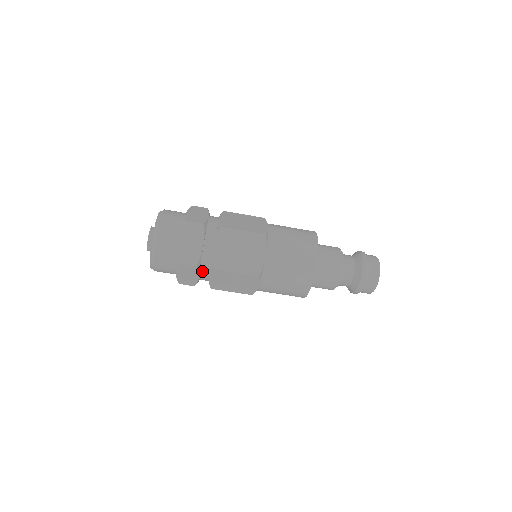
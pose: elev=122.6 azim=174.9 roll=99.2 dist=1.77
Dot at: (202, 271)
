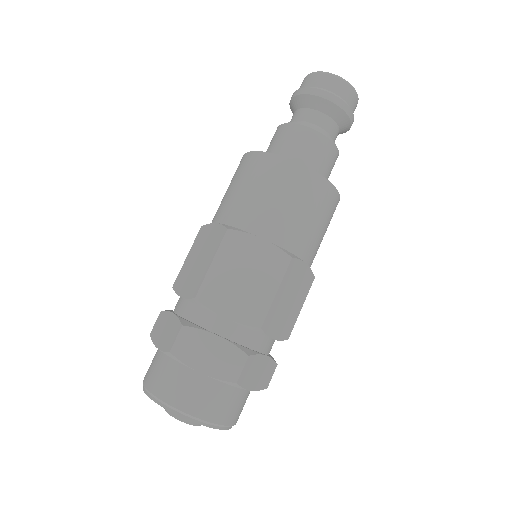
Dot at: (258, 348)
